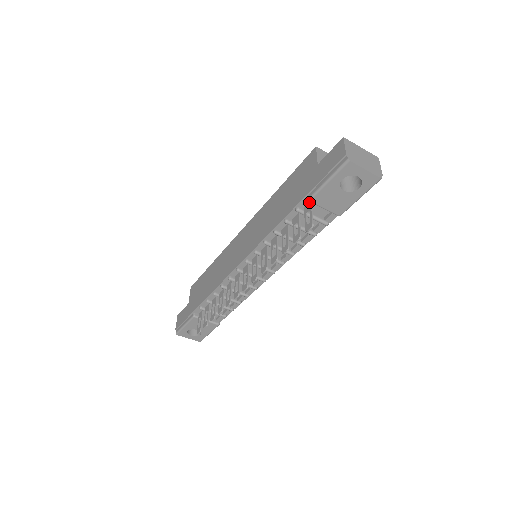
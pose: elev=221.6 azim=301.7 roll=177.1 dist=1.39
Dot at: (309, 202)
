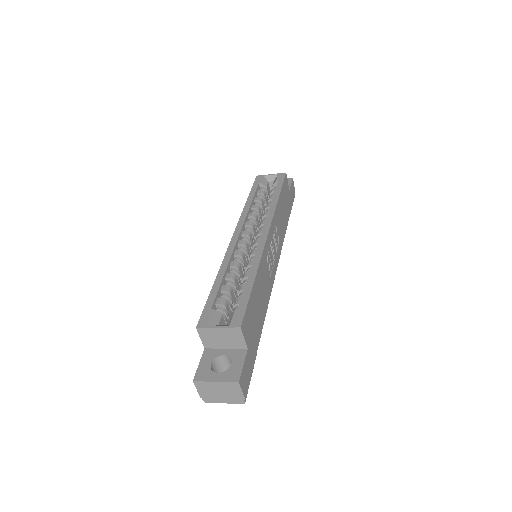
Dot at: occluded
